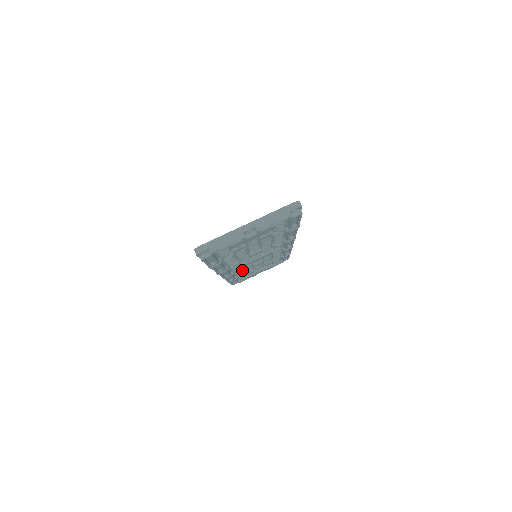
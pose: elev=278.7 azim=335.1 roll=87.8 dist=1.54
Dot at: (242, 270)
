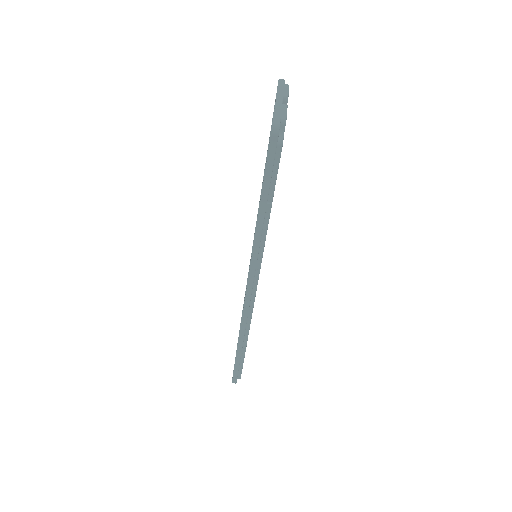
Dot at: occluded
